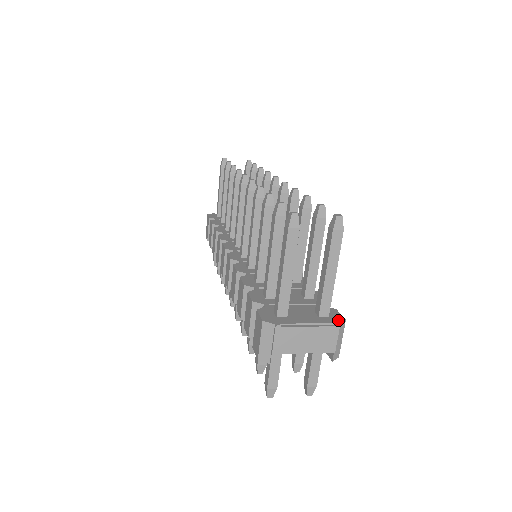
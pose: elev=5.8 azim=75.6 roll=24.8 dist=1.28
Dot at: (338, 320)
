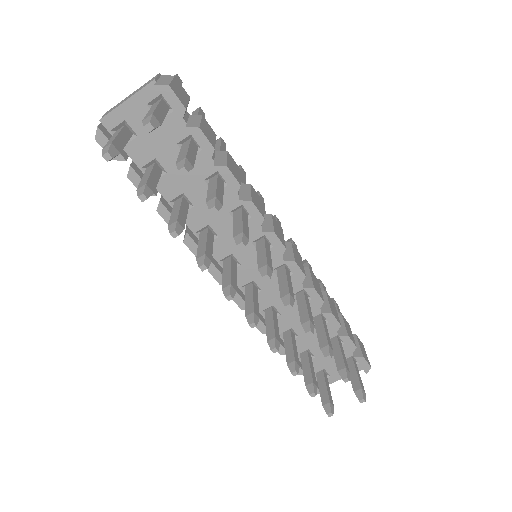
Dot at: occluded
